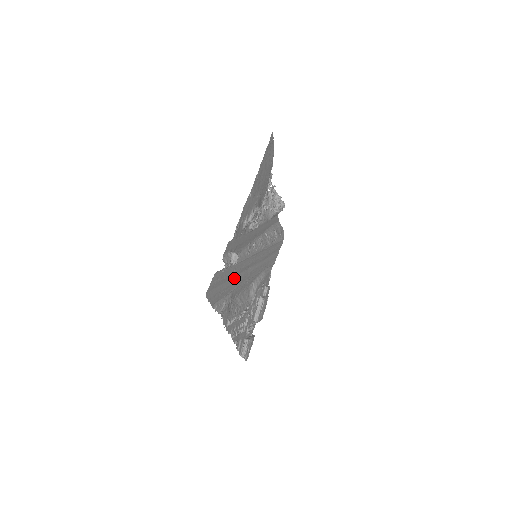
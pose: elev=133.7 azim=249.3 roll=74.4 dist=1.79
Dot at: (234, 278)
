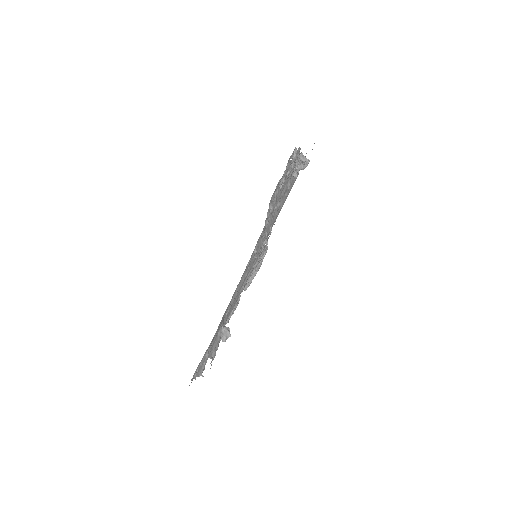
Dot at: occluded
